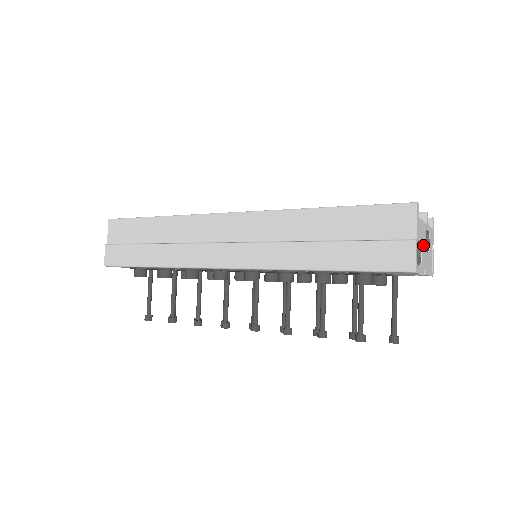
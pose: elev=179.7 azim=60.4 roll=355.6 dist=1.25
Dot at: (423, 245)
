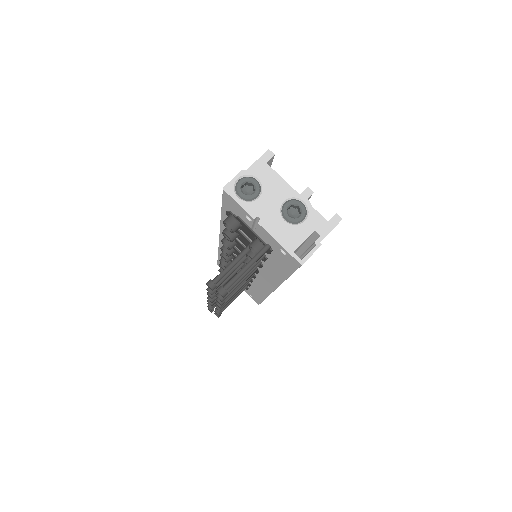
Dot at: (271, 197)
